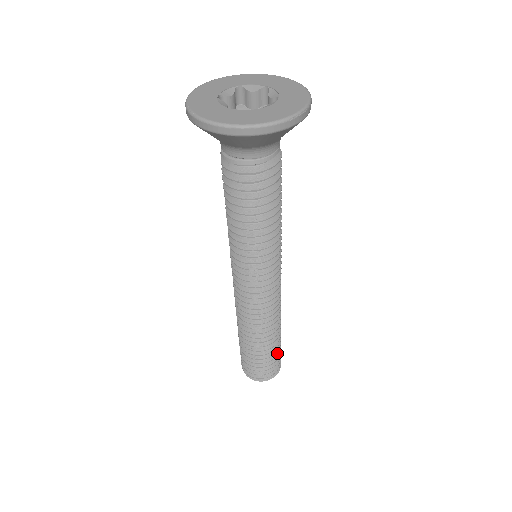
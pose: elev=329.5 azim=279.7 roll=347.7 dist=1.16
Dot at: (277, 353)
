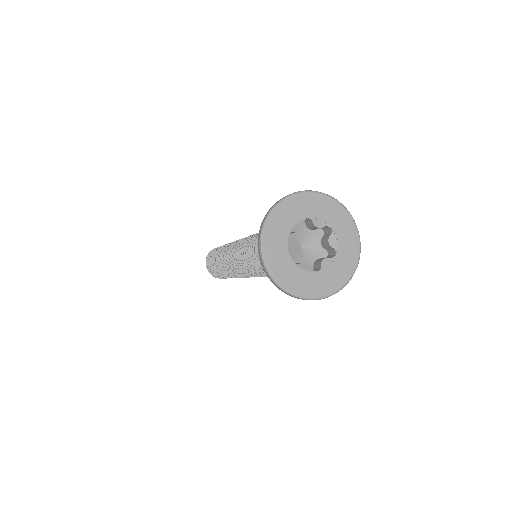
Dot at: occluded
